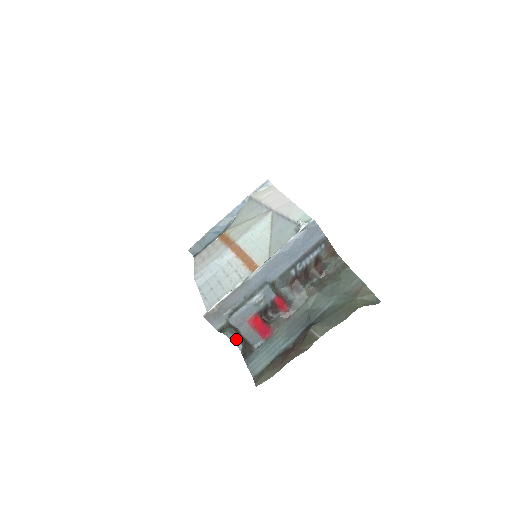
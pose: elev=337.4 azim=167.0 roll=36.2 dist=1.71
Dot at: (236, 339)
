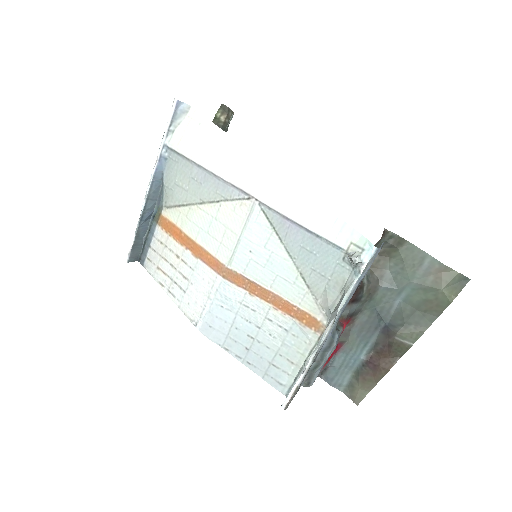
Dot at: occluded
